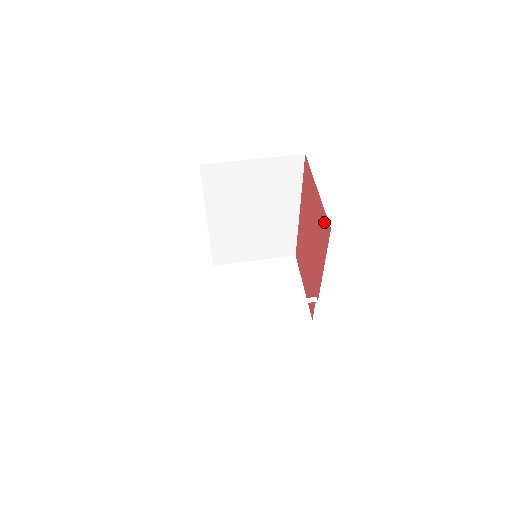
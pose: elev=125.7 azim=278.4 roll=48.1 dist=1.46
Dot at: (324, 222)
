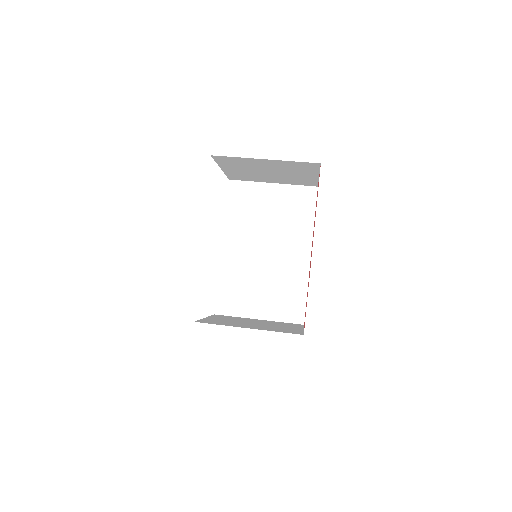
Dot at: occluded
